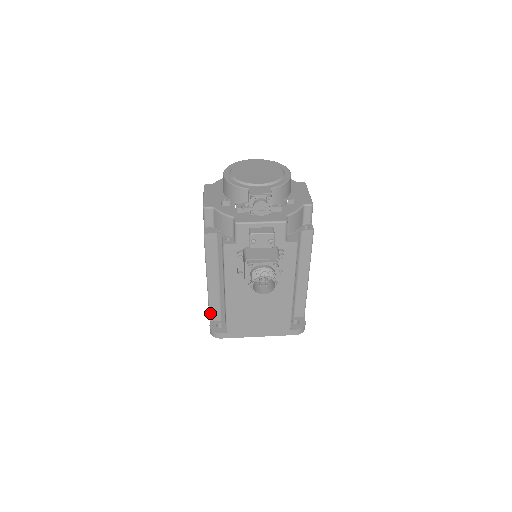
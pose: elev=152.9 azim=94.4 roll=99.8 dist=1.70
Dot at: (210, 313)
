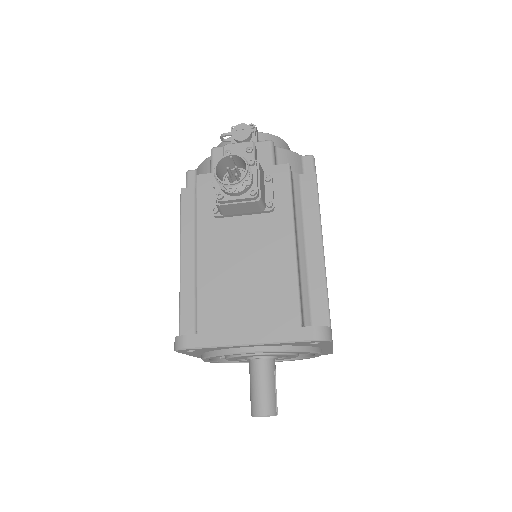
Dot at: (180, 321)
